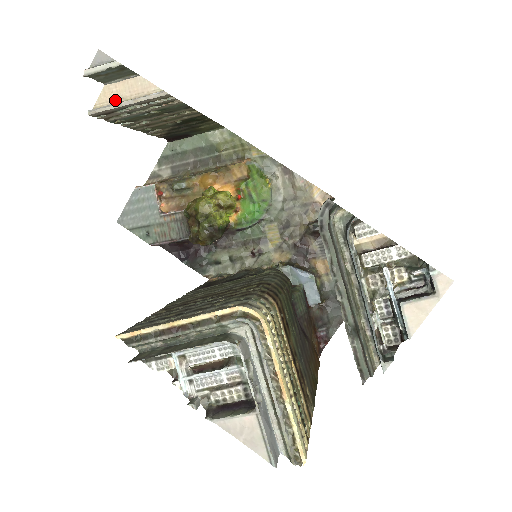
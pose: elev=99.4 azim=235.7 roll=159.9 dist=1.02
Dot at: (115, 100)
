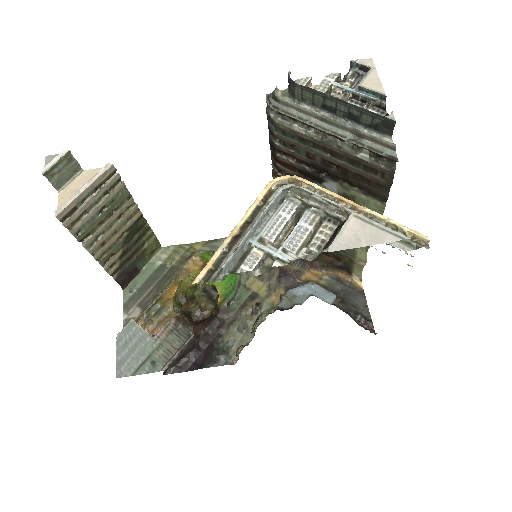
Dot at: (73, 195)
